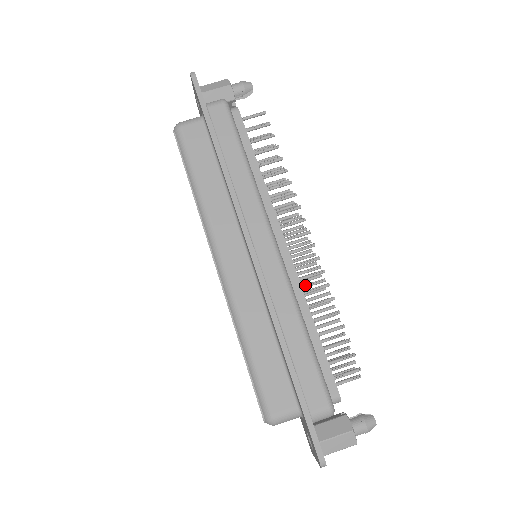
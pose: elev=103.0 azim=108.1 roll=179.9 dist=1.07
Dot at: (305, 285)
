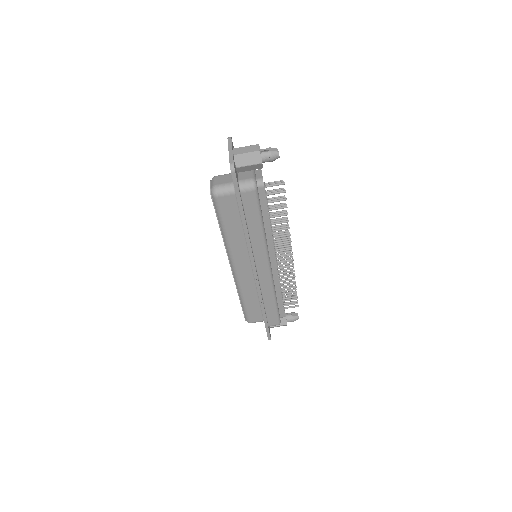
Dot at: occluded
